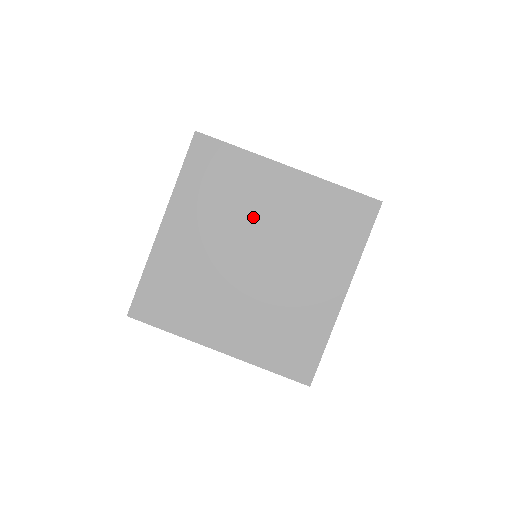
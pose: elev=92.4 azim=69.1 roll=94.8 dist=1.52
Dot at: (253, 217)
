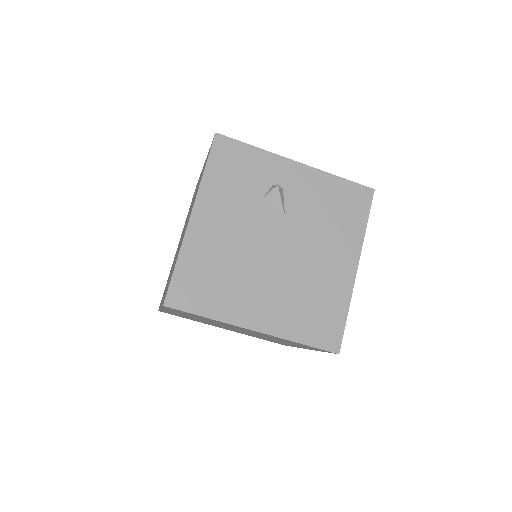
Dot at: occluded
